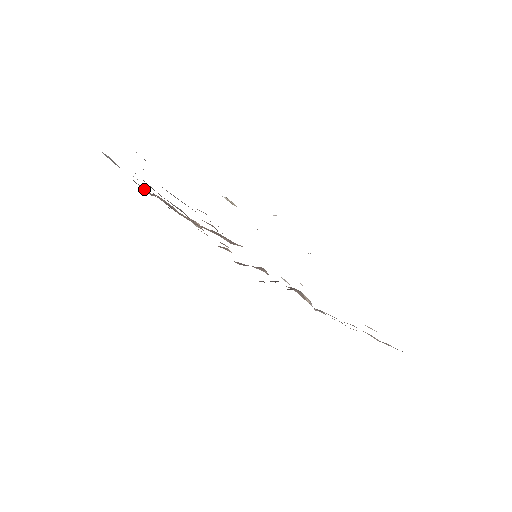
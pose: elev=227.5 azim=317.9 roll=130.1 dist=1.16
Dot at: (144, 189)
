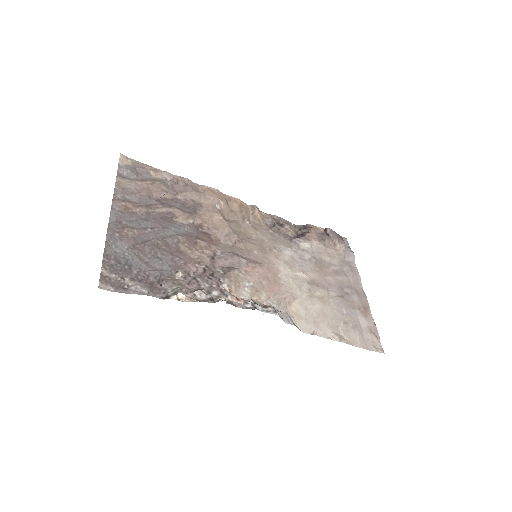
Dot at: (171, 174)
